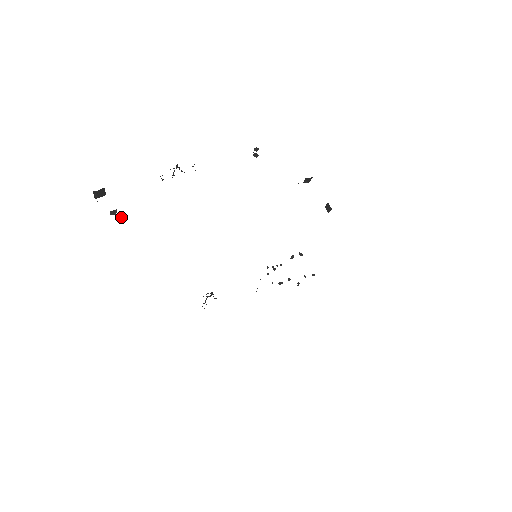
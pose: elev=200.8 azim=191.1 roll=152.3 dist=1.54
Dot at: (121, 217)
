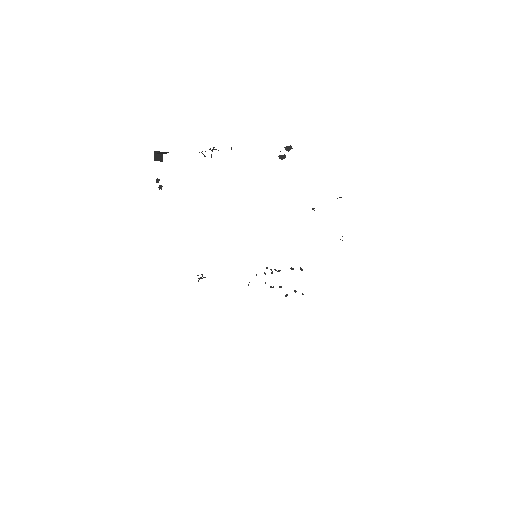
Dot at: (159, 188)
